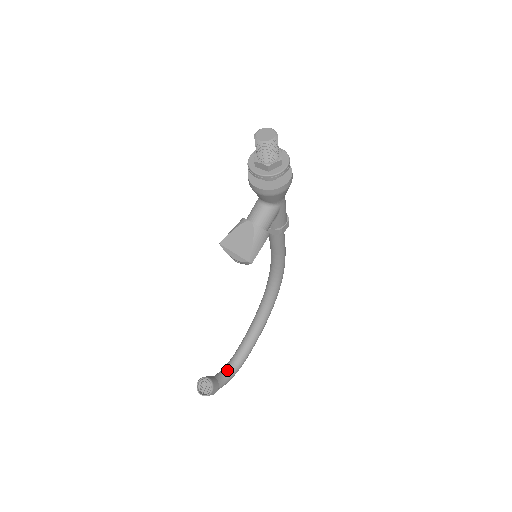
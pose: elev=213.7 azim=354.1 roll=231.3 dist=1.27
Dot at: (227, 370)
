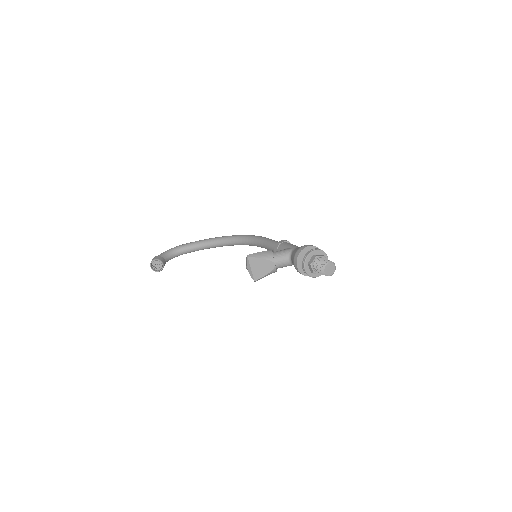
Dot at: (173, 255)
